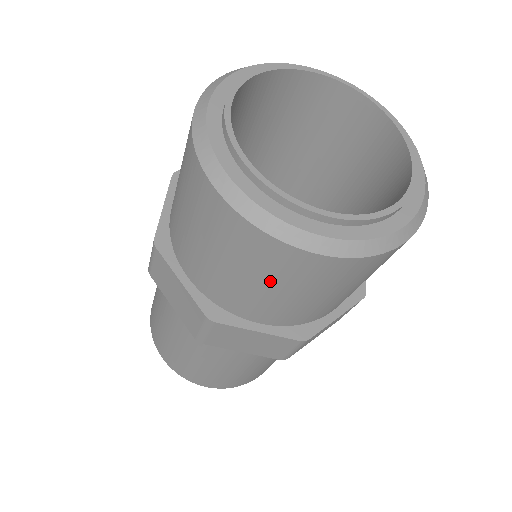
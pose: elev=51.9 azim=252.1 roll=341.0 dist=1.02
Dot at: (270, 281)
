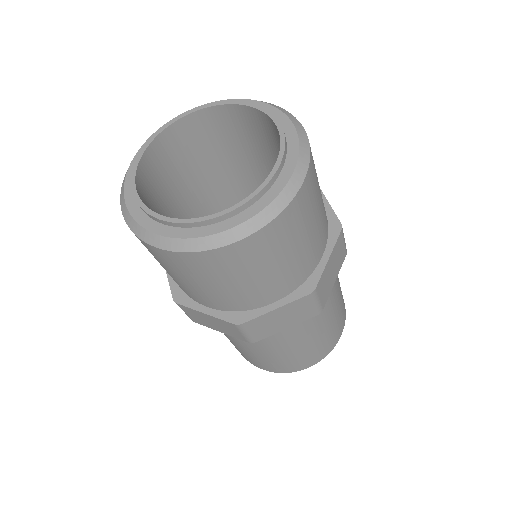
Dot at: (242, 274)
